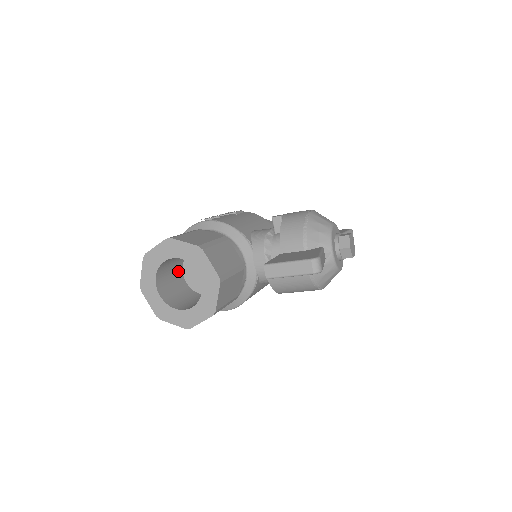
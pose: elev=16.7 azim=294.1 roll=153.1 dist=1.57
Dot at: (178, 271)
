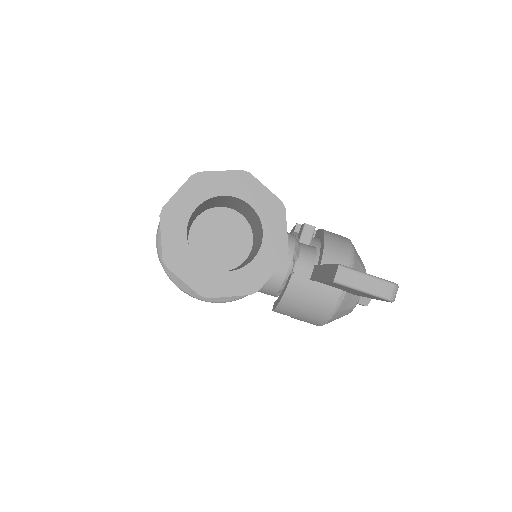
Dot at: (192, 220)
